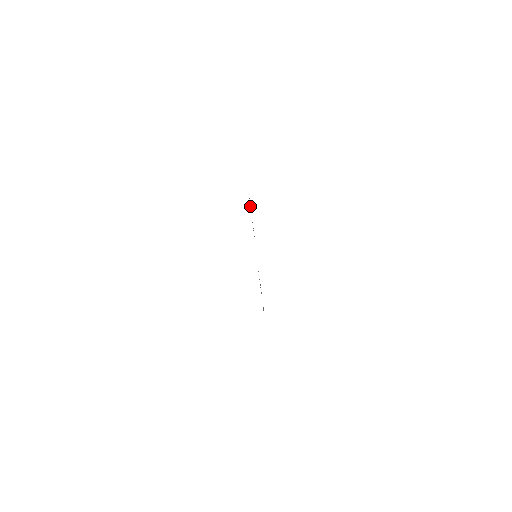
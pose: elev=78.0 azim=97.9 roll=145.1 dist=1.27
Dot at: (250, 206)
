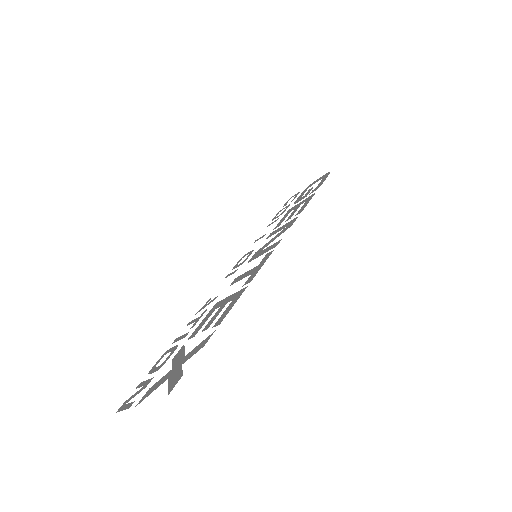
Dot at: occluded
